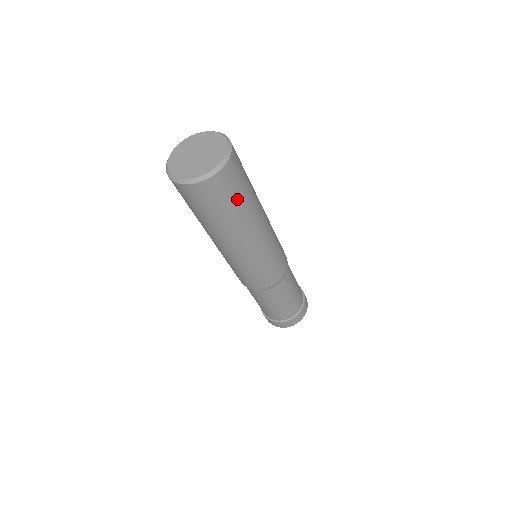
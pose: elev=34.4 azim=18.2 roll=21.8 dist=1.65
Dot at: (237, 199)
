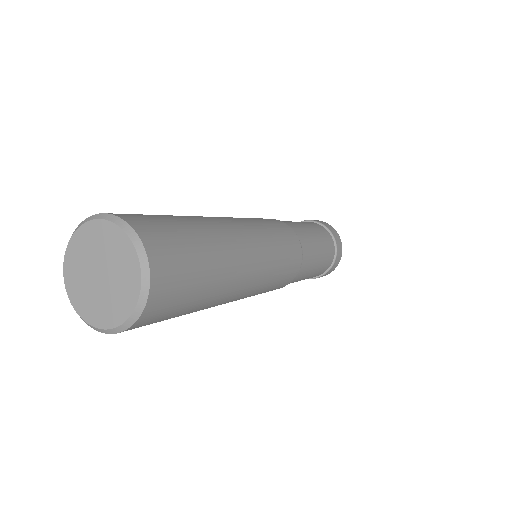
Dot at: occluded
